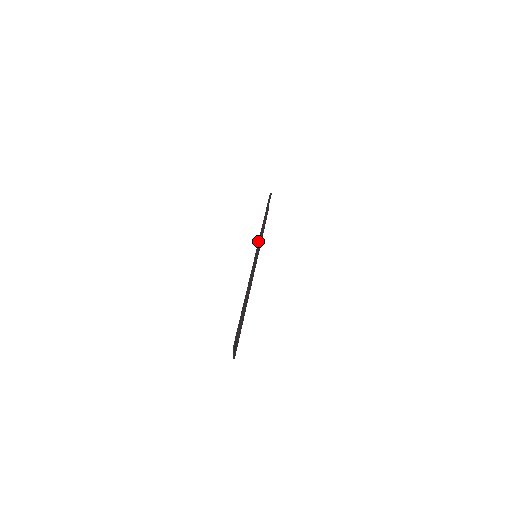
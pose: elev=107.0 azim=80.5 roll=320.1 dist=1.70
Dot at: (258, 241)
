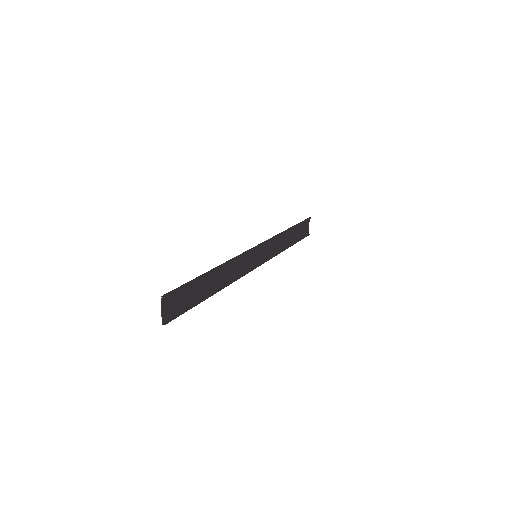
Dot at: (262, 242)
